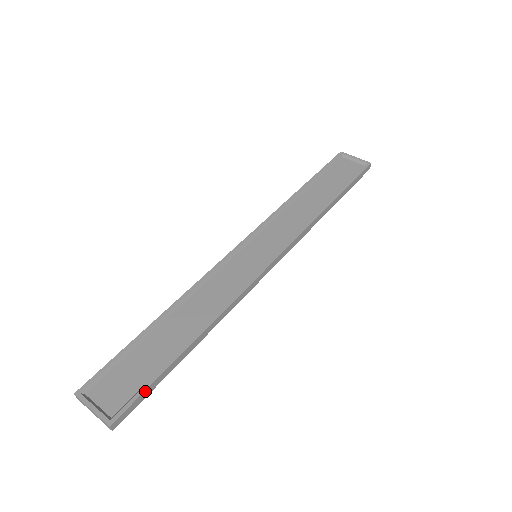
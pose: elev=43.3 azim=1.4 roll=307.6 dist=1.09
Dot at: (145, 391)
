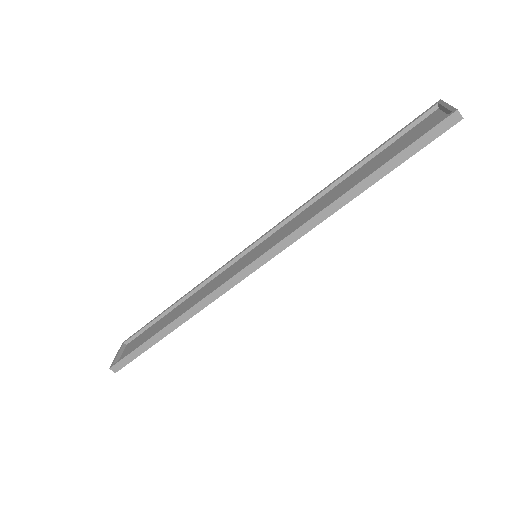
Dot at: (131, 353)
